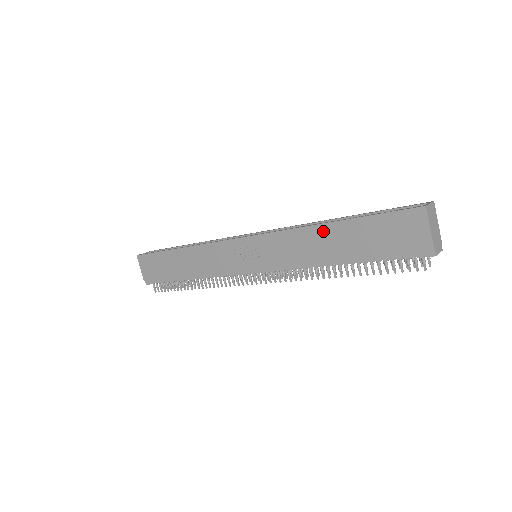
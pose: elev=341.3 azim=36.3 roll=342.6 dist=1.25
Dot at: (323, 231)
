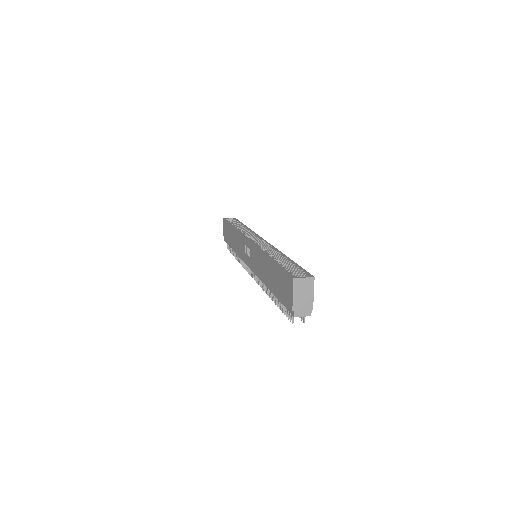
Dot at: (267, 261)
